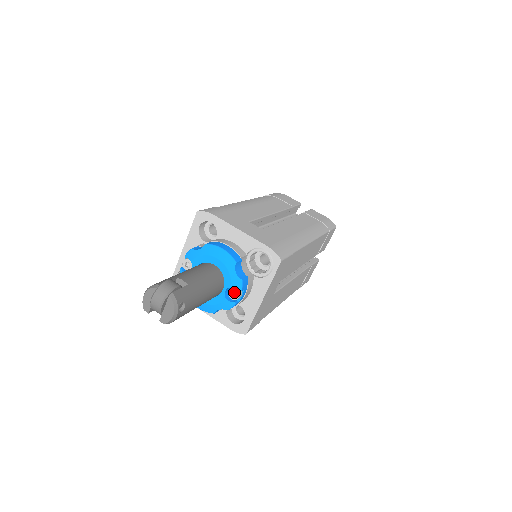
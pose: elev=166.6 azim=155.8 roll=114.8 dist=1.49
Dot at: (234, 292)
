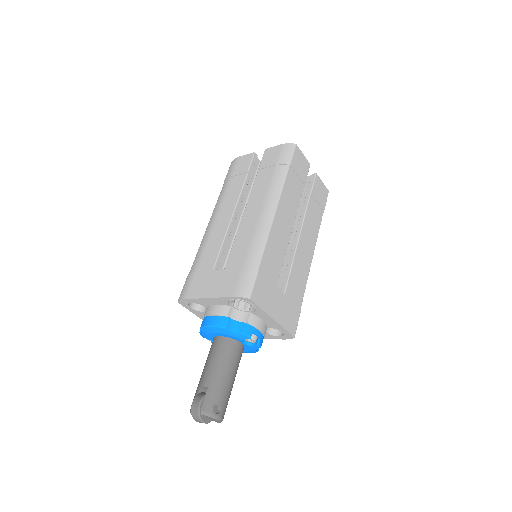
Dot at: occluded
